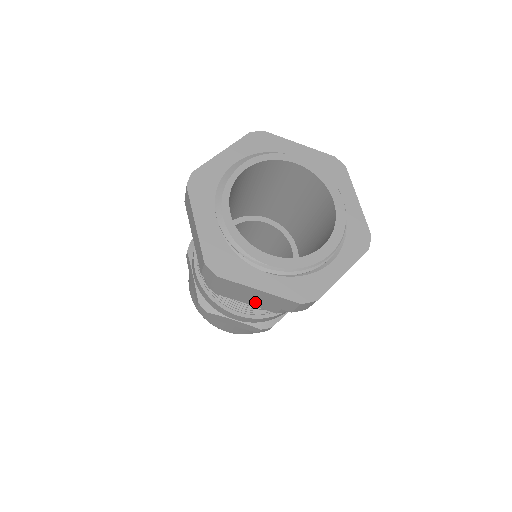
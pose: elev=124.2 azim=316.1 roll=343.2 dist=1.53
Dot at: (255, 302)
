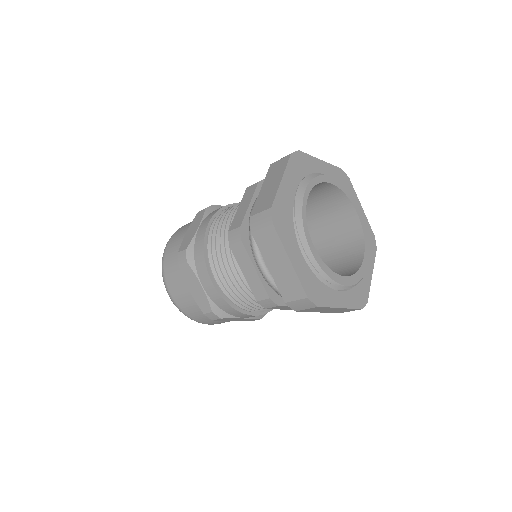
Dot at: occluded
